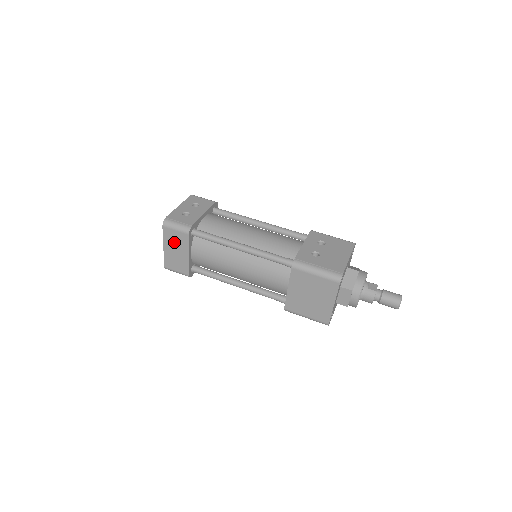
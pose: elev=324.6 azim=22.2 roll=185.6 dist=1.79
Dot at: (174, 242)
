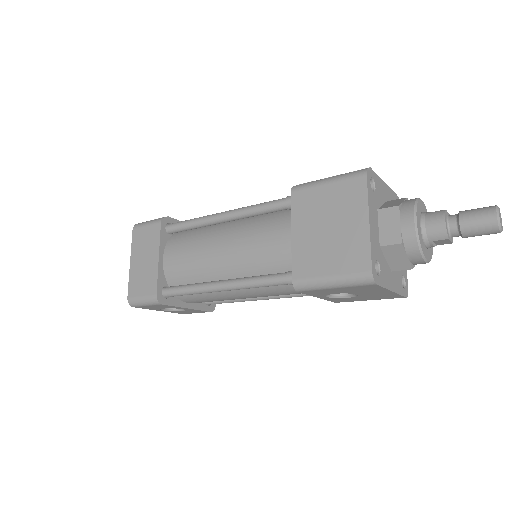
Dot at: (143, 246)
